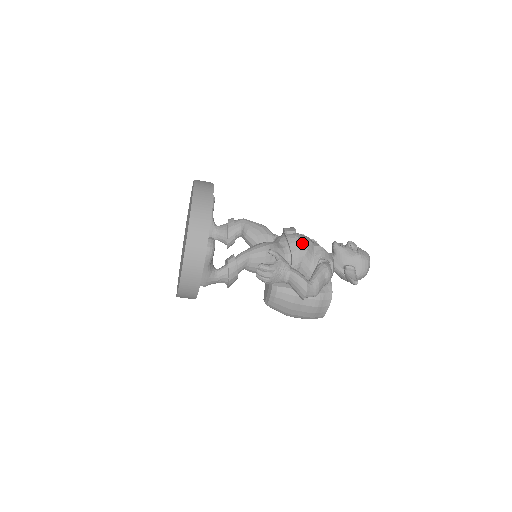
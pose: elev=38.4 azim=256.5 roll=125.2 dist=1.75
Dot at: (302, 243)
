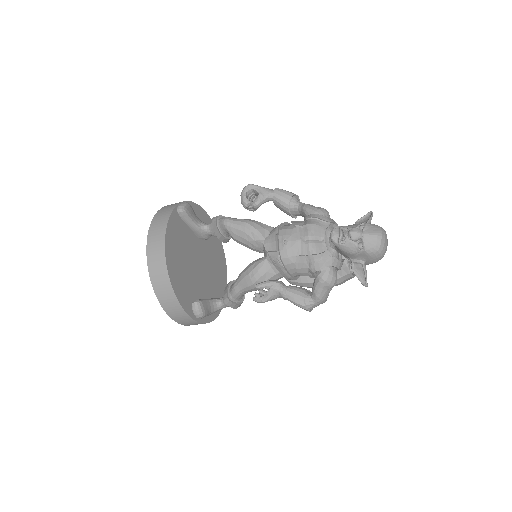
Dot at: (289, 262)
